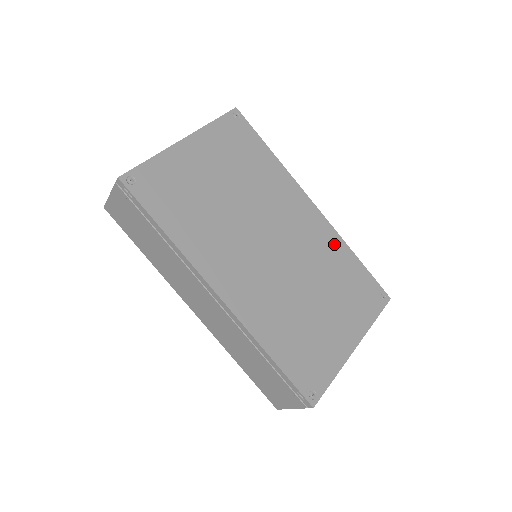
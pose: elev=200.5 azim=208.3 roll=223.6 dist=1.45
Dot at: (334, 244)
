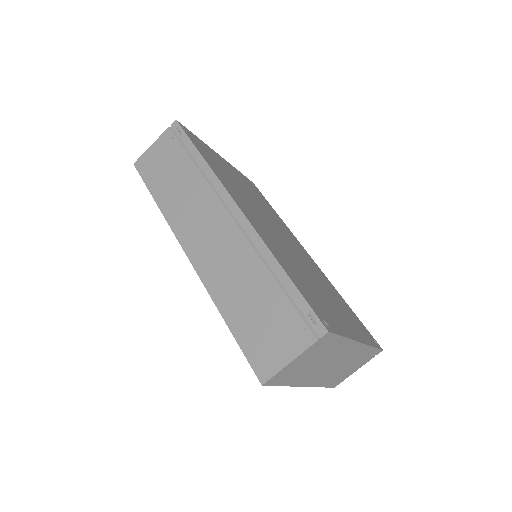
Dot at: (327, 281)
